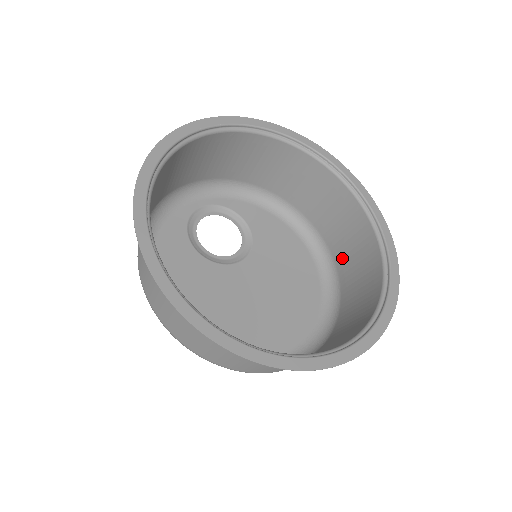
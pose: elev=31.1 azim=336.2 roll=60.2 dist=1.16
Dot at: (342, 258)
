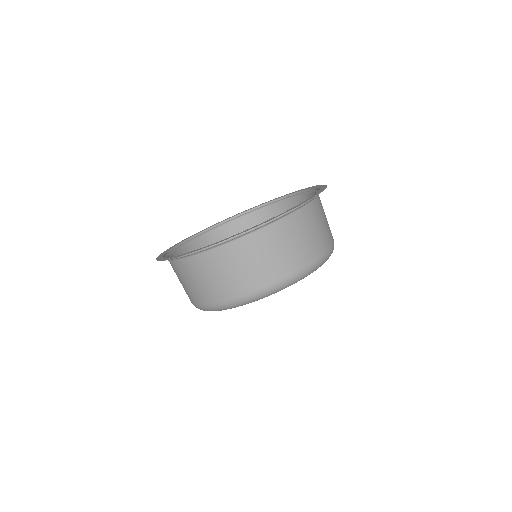
Dot at: occluded
